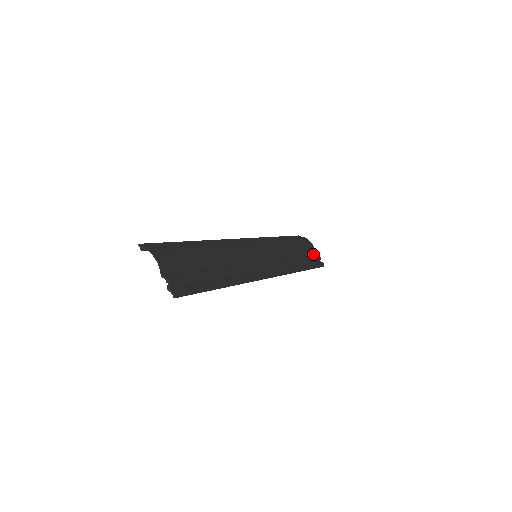
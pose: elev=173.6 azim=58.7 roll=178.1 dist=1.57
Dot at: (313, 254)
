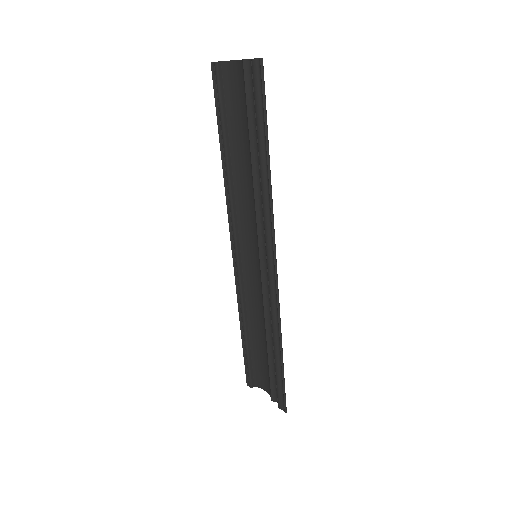
Dot at: (274, 389)
